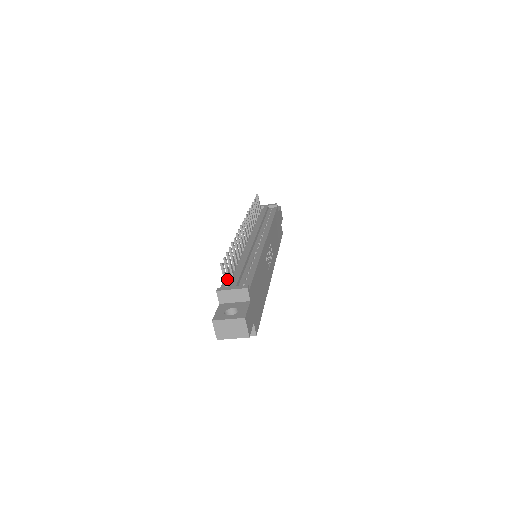
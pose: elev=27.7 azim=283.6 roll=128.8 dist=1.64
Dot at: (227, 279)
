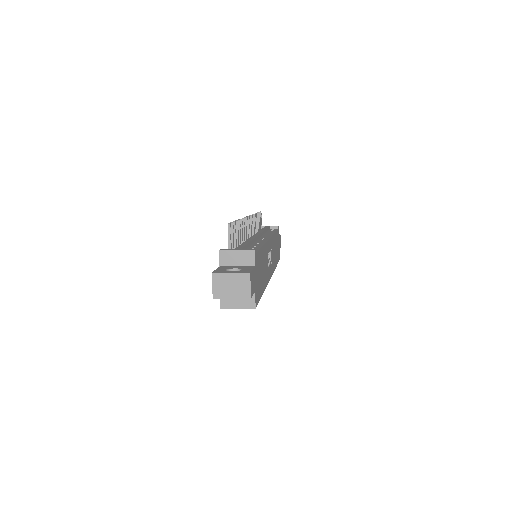
Dot at: occluded
